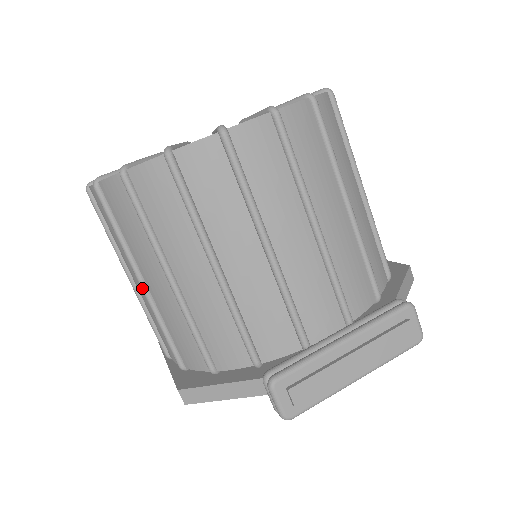
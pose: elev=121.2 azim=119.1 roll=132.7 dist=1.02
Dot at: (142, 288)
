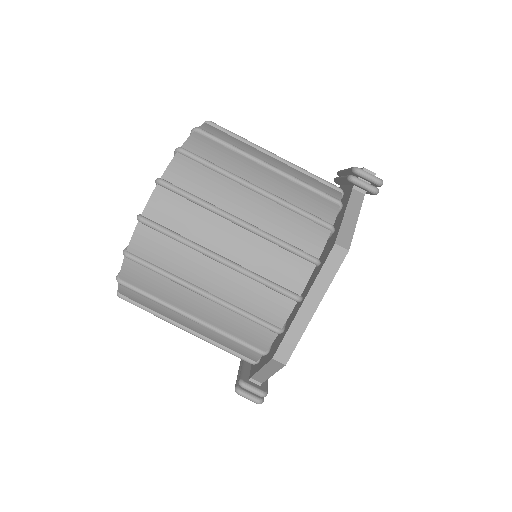
Dot at: (244, 223)
